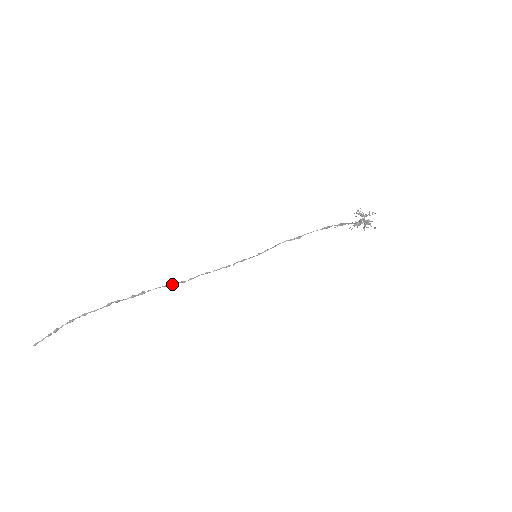
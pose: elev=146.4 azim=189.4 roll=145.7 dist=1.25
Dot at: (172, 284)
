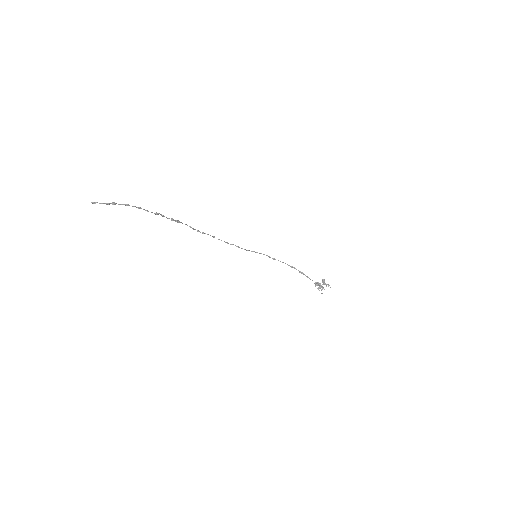
Dot at: (193, 228)
